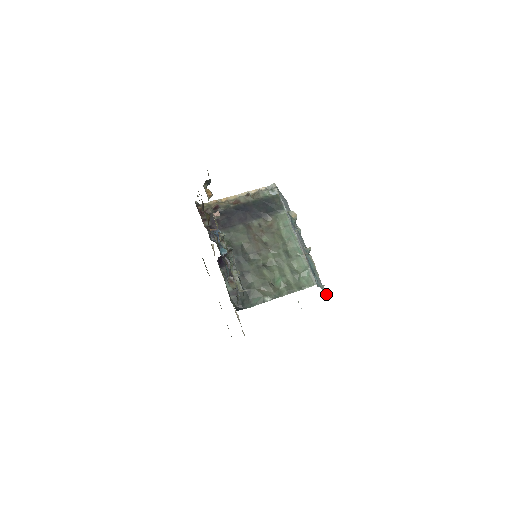
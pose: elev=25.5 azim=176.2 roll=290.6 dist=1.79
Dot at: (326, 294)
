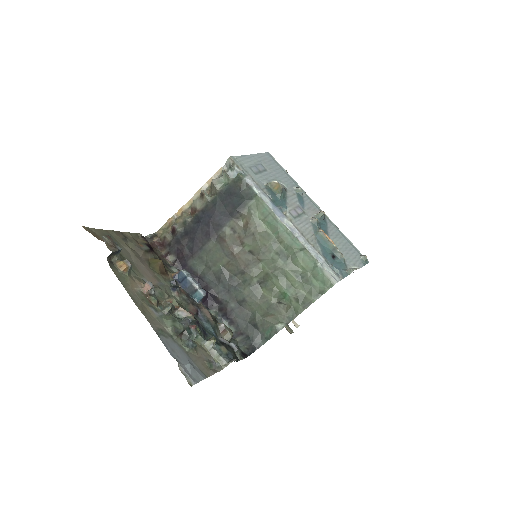
Dot at: (368, 262)
